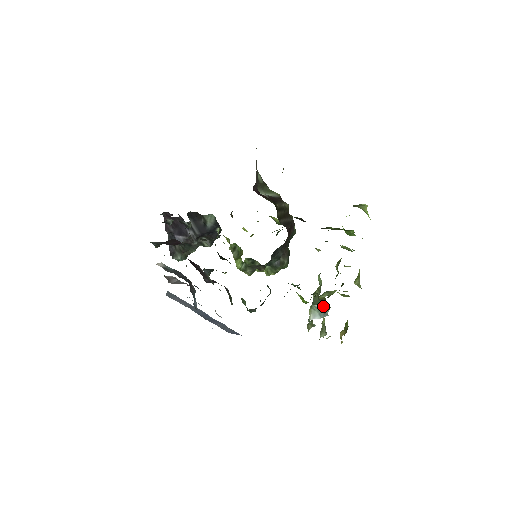
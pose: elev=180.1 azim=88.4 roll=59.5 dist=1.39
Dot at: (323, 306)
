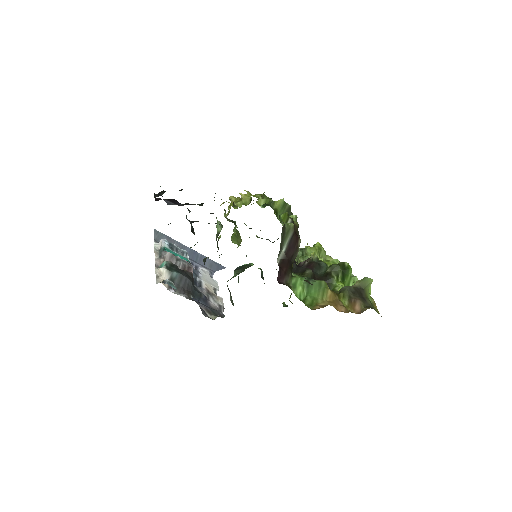
Dot at: occluded
